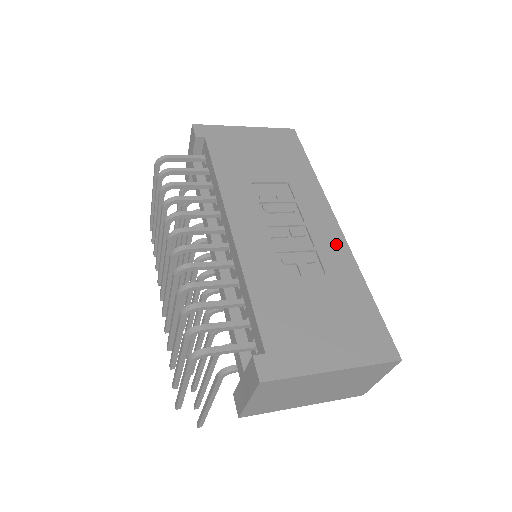
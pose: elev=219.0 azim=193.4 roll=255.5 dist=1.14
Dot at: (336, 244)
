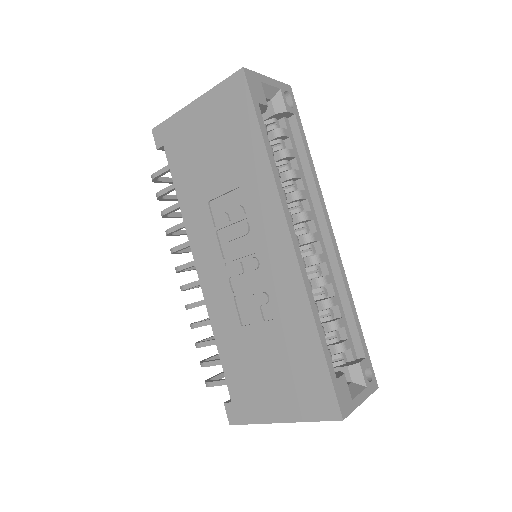
Dot at: (288, 274)
